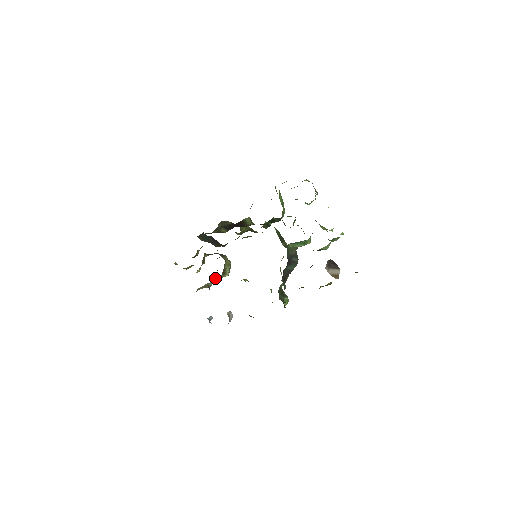
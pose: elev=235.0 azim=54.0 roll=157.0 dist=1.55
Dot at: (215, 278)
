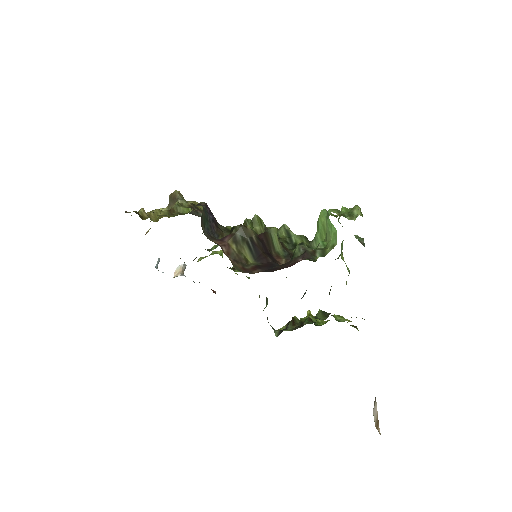
Dot at: occluded
